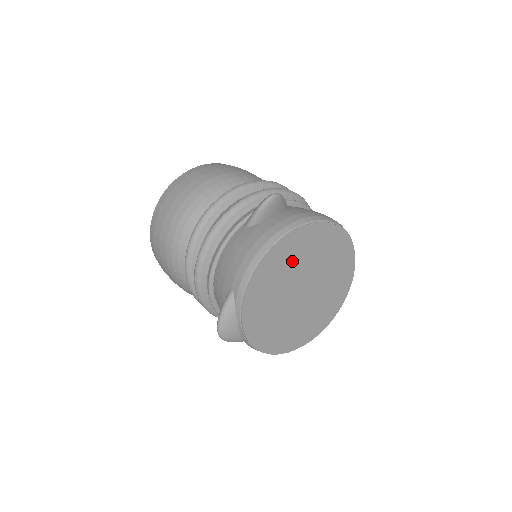
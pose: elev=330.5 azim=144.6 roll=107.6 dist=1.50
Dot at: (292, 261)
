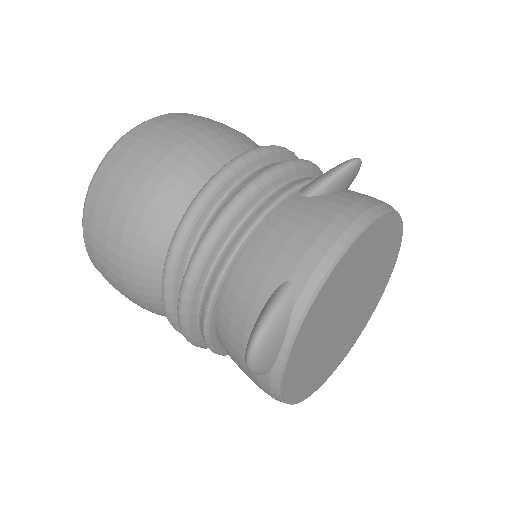
Dot at: (365, 260)
